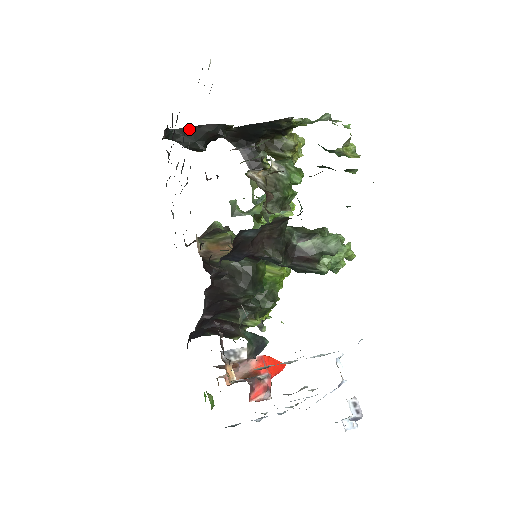
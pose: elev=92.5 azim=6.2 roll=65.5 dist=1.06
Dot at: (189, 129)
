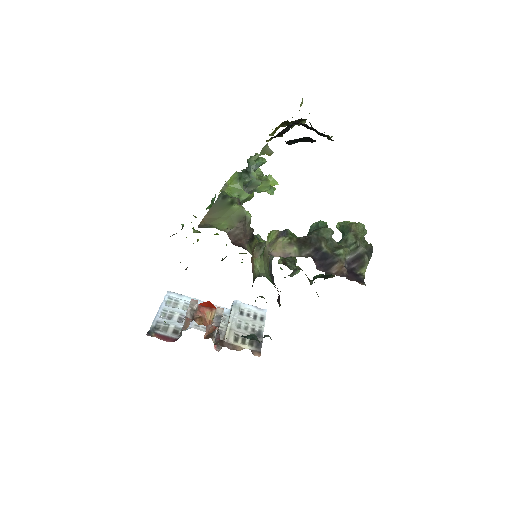
Dot at: (308, 138)
